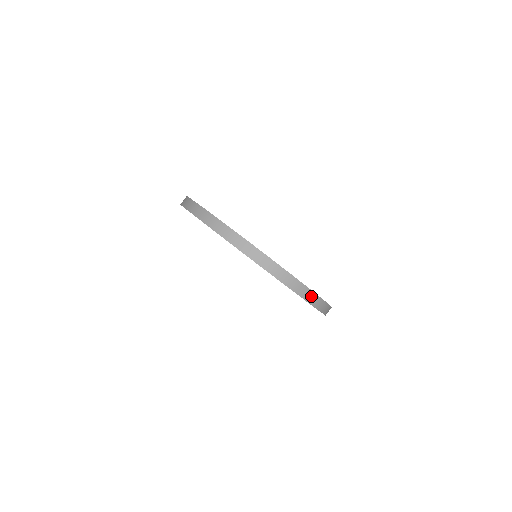
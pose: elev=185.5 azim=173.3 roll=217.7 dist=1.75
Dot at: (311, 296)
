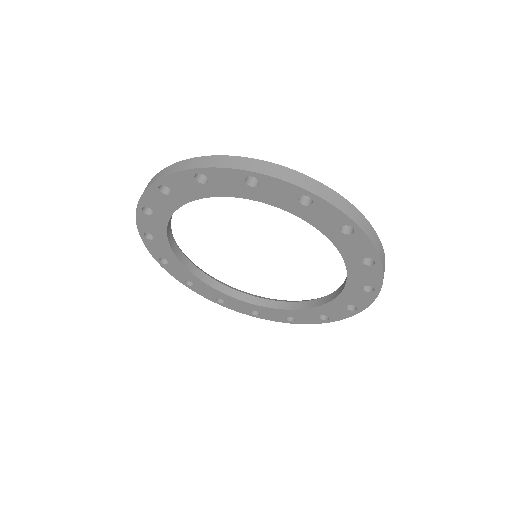
Dot at: (383, 260)
